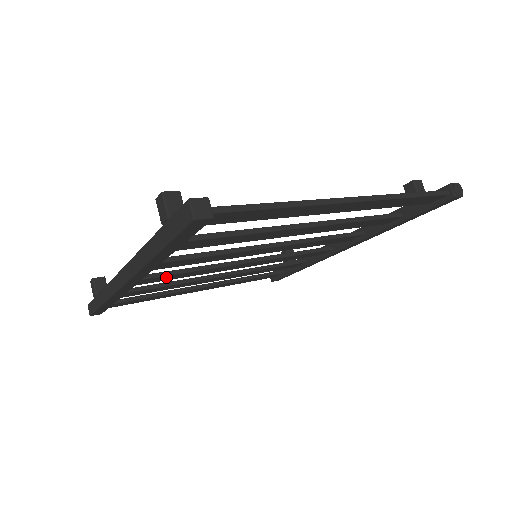
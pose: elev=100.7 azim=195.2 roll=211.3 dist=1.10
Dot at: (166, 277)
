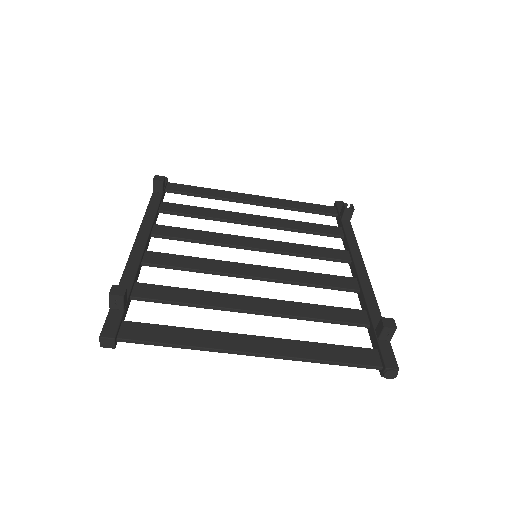
Dot at: (180, 237)
